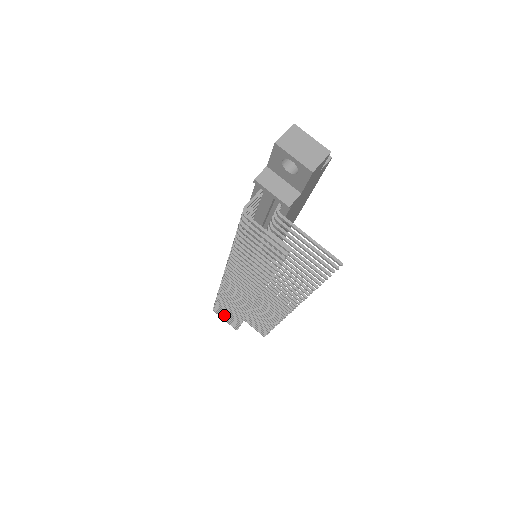
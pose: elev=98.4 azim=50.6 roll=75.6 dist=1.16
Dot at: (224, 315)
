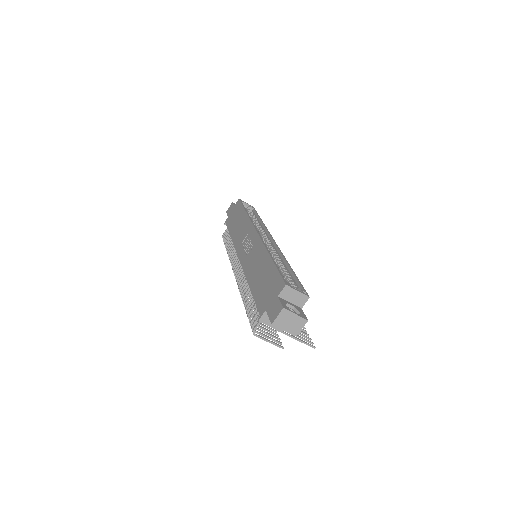
Dot at: occluded
